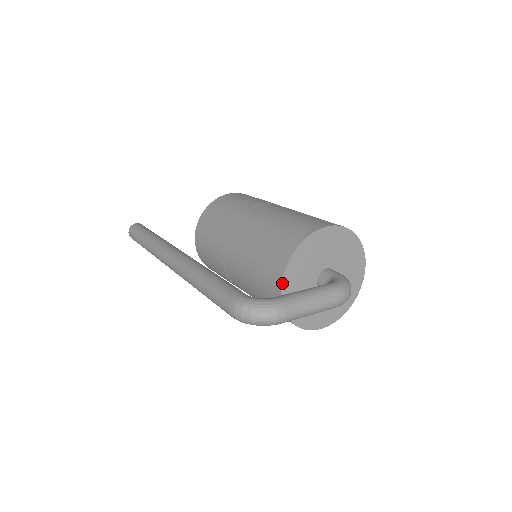
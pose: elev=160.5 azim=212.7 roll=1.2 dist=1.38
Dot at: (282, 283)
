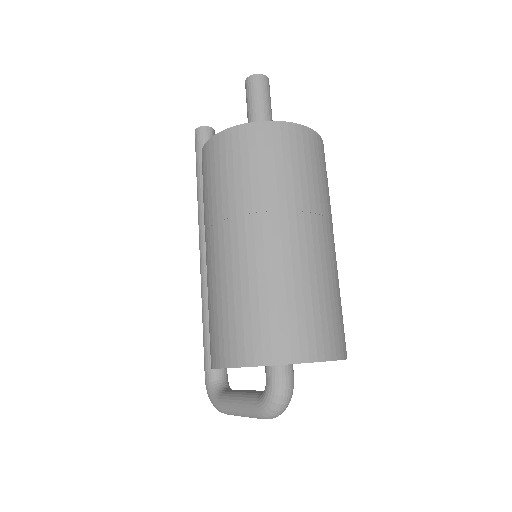
Dot at: occluded
